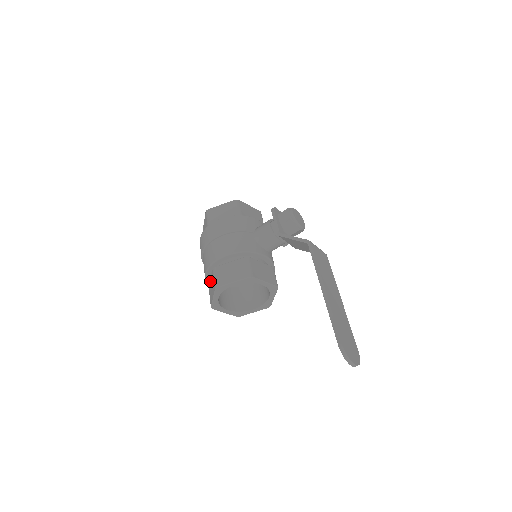
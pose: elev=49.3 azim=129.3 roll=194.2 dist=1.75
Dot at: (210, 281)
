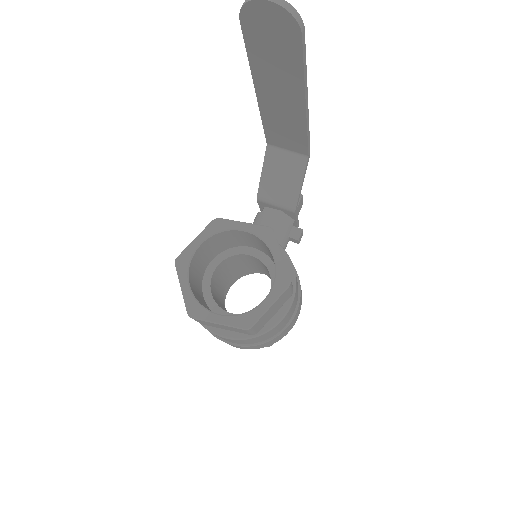
Dot at: occluded
